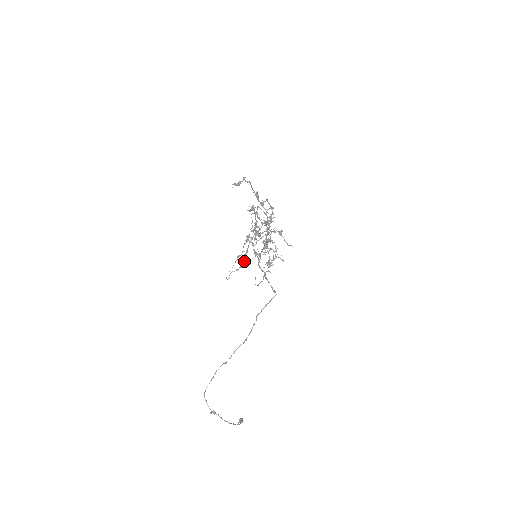
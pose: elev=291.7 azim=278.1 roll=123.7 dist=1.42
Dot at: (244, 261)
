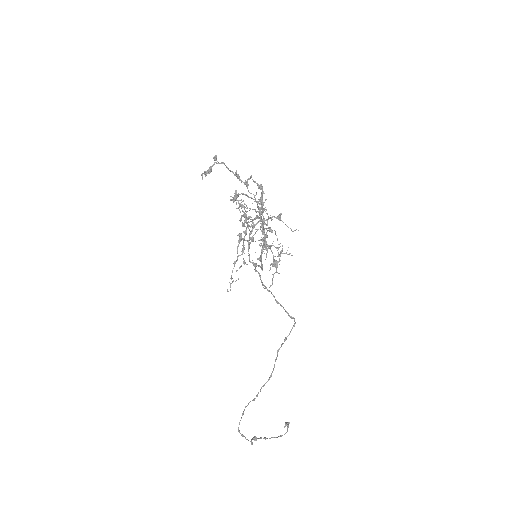
Dot at: (243, 259)
